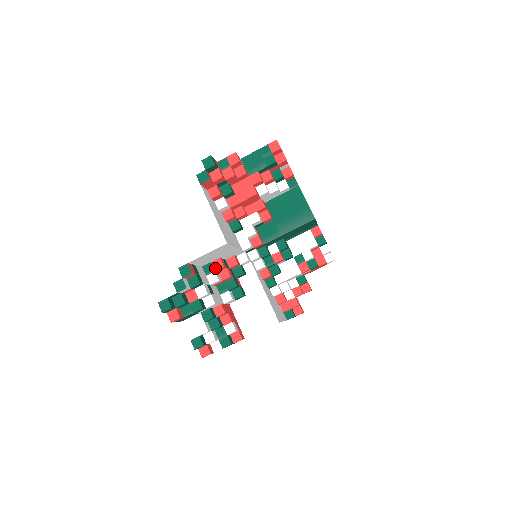
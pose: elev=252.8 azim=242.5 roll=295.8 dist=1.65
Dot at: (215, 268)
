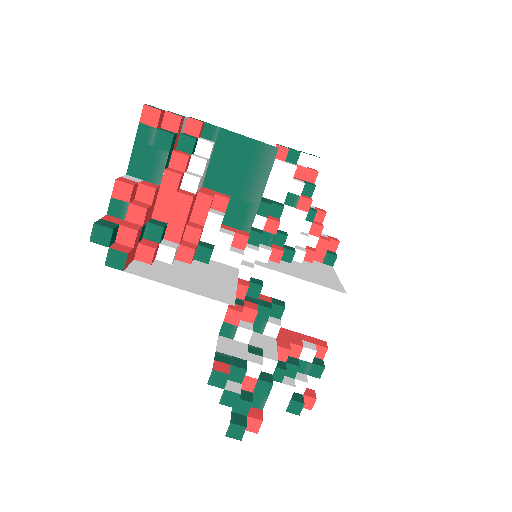
Dot at: (234, 323)
